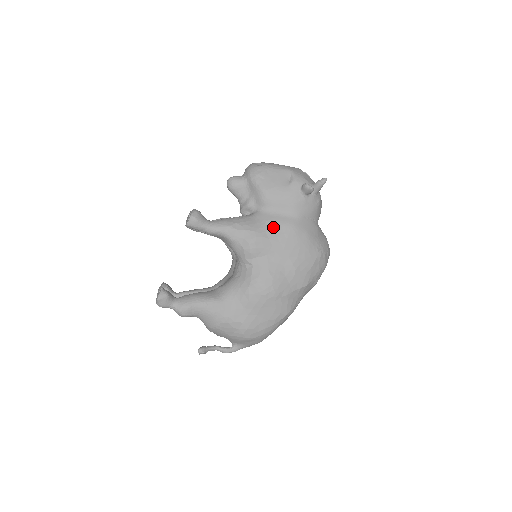
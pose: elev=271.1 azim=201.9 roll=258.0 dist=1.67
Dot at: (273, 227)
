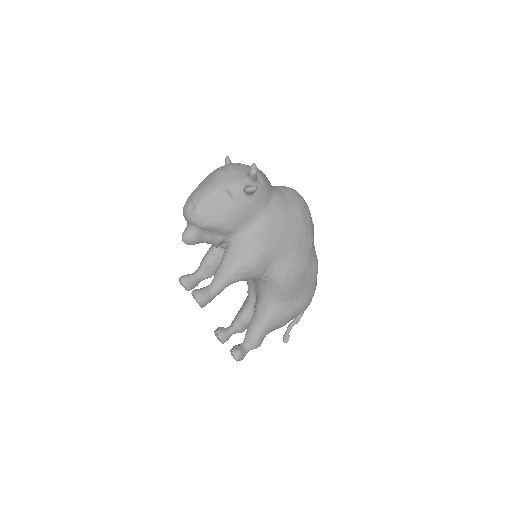
Dot at: (256, 241)
